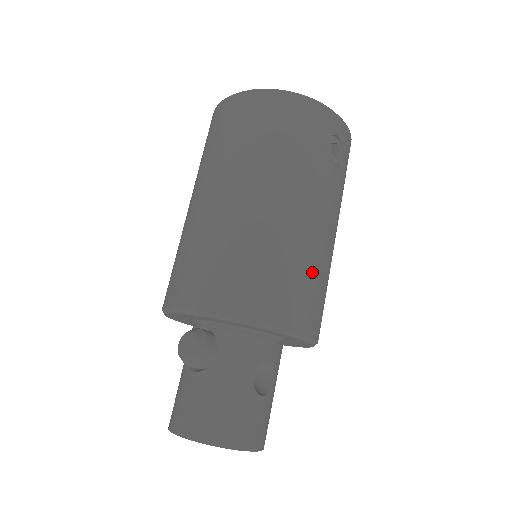
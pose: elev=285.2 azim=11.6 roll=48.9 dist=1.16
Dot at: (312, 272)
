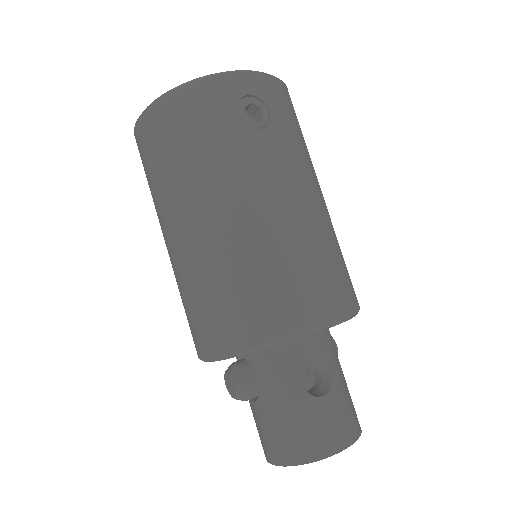
Dot at: (297, 258)
